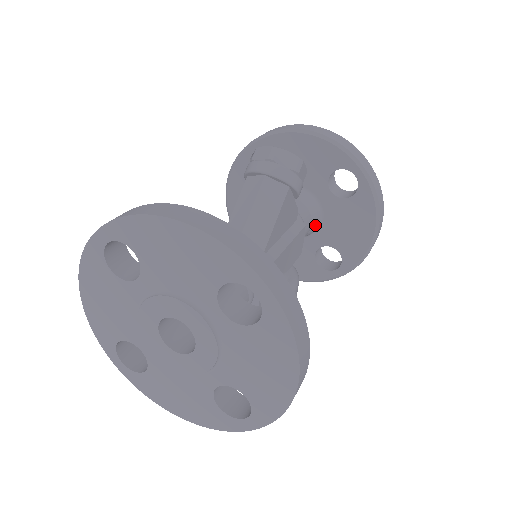
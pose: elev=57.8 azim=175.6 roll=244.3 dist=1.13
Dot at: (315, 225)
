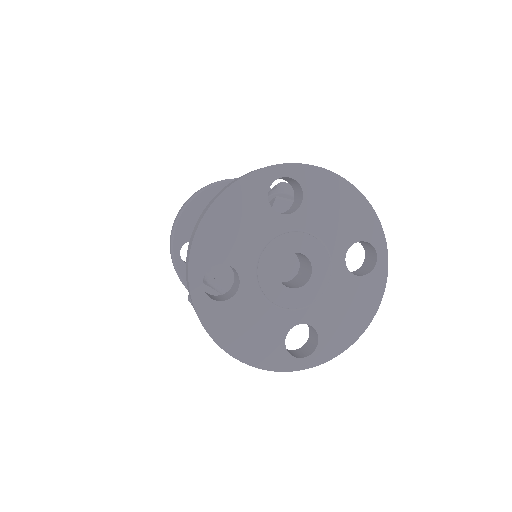
Dot at: occluded
